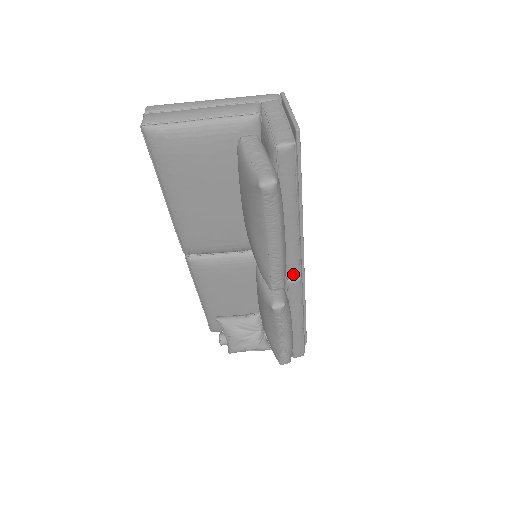
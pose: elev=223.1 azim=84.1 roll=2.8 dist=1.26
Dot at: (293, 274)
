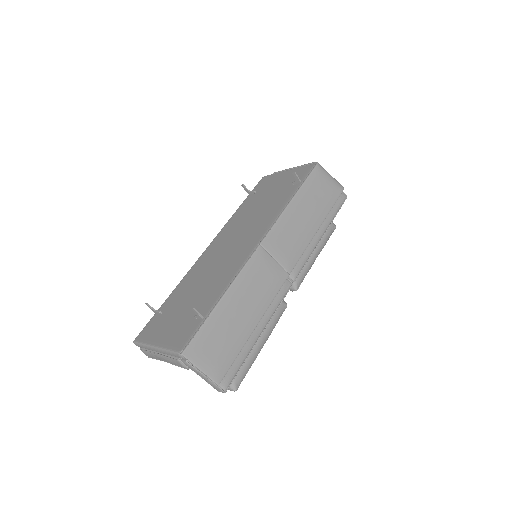
Dot at: occluded
